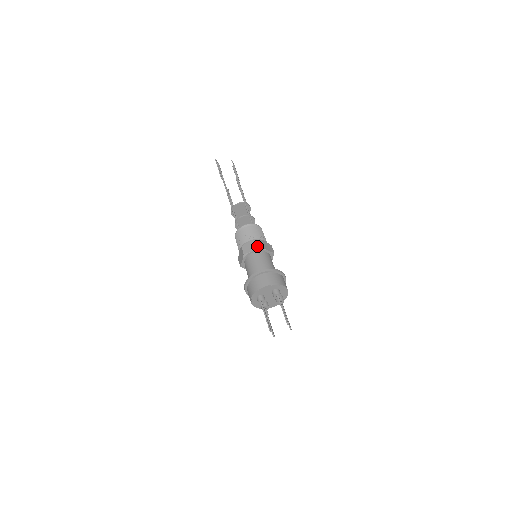
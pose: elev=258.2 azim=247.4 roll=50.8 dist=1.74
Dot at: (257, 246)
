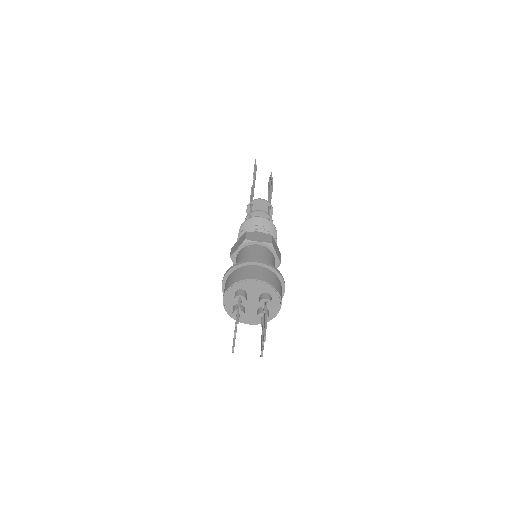
Dot at: (267, 240)
